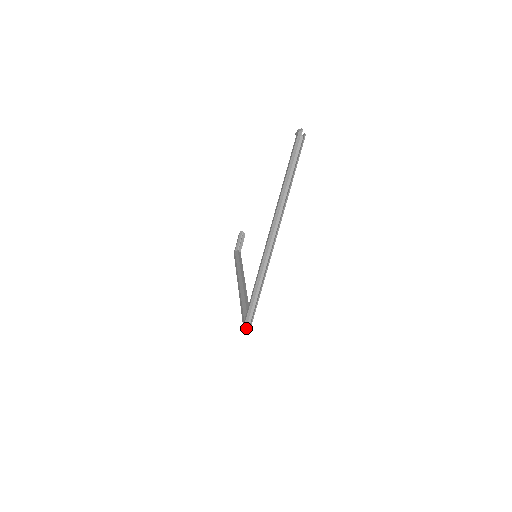
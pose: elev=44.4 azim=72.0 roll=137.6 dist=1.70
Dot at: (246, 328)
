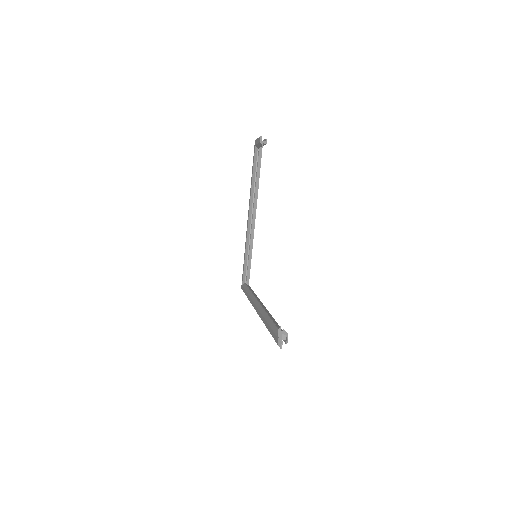
Dot at: occluded
